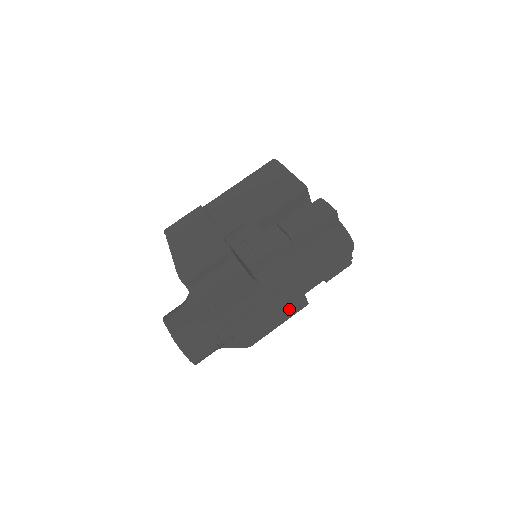
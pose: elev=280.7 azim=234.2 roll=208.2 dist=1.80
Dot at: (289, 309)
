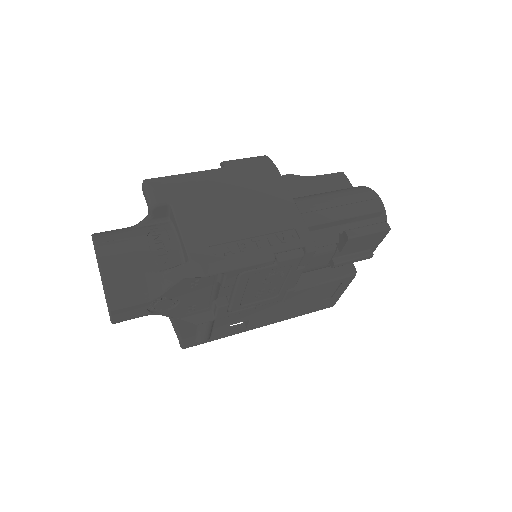
Dot at: (275, 227)
